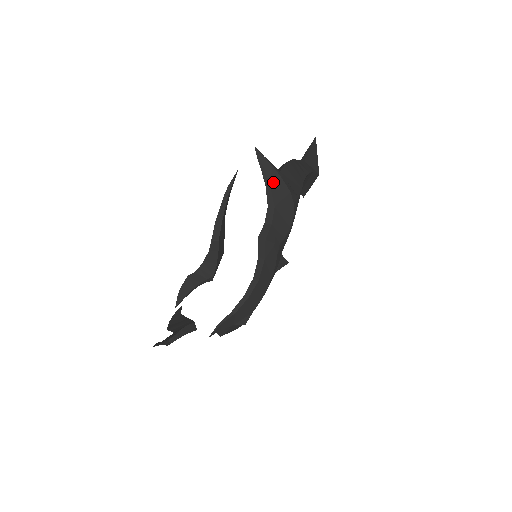
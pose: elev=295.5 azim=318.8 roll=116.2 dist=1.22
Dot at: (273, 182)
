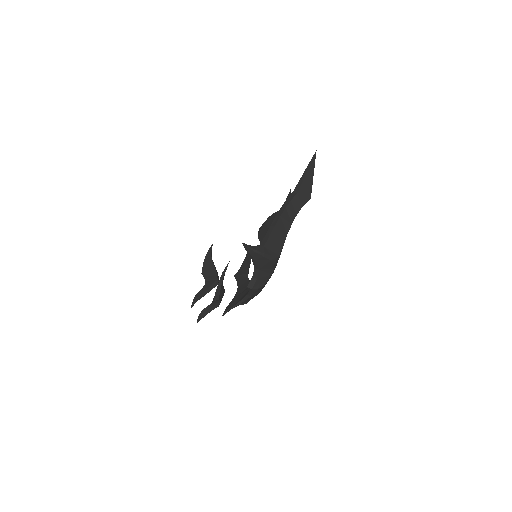
Dot at: (257, 259)
